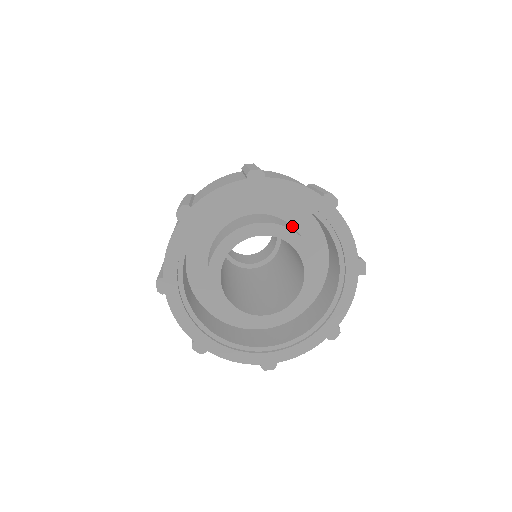
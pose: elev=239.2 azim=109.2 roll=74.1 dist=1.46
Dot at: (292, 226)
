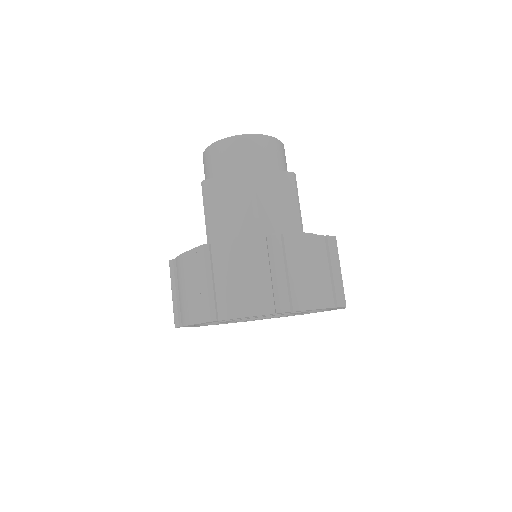
Dot at: occluded
